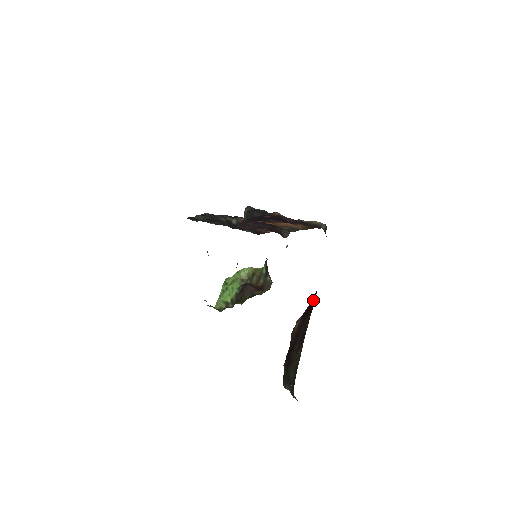
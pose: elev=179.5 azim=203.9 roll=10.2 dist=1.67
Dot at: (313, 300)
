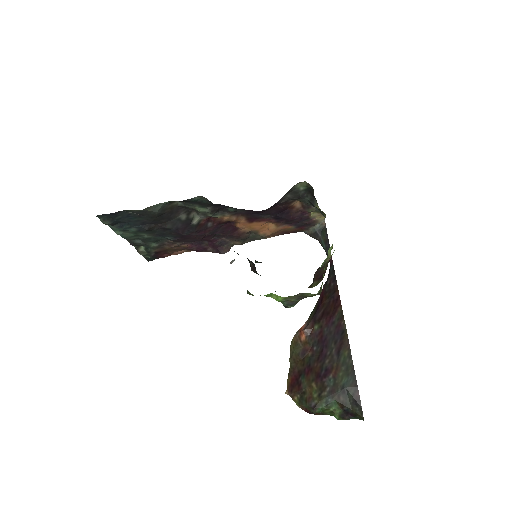
Dot at: (332, 298)
